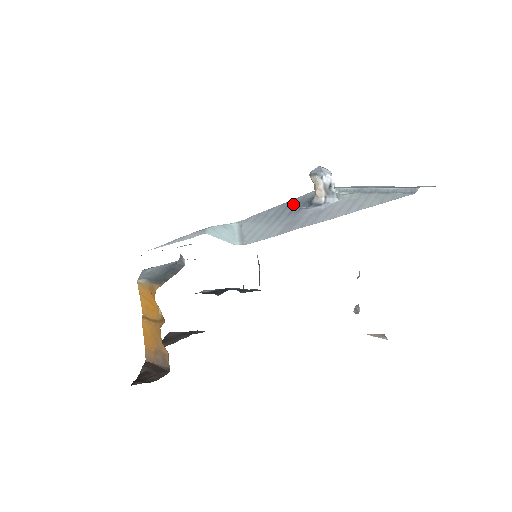
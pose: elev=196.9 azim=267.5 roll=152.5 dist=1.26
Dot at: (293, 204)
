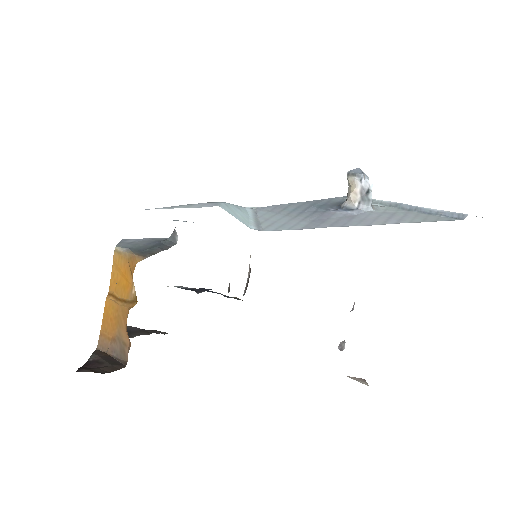
Dot at: (318, 204)
